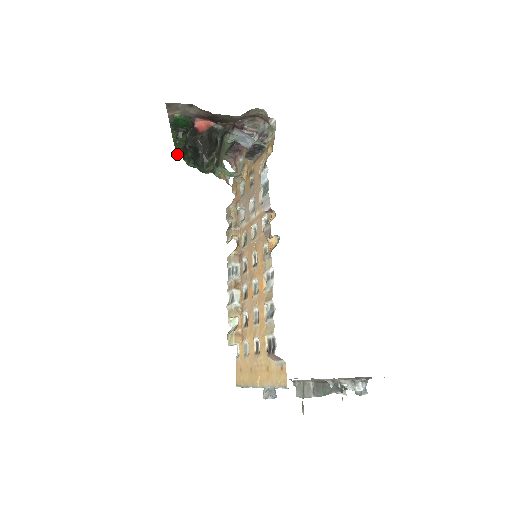
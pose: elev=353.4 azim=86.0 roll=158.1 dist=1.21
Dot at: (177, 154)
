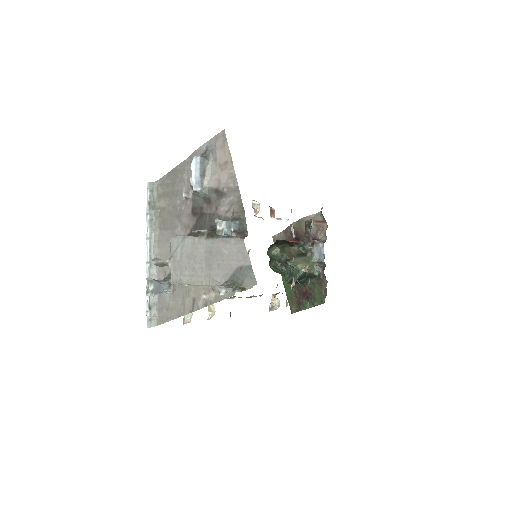
Dot at: (291, 307)
